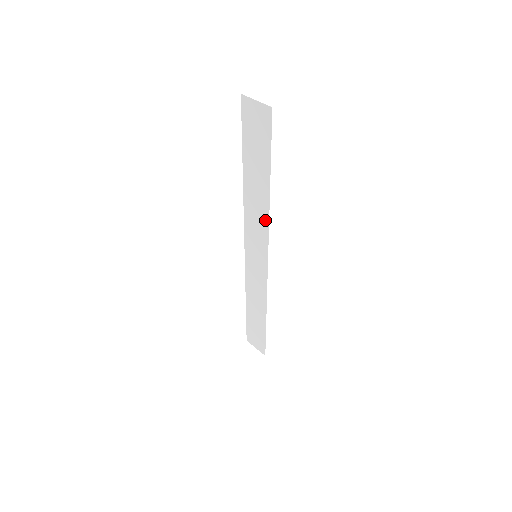
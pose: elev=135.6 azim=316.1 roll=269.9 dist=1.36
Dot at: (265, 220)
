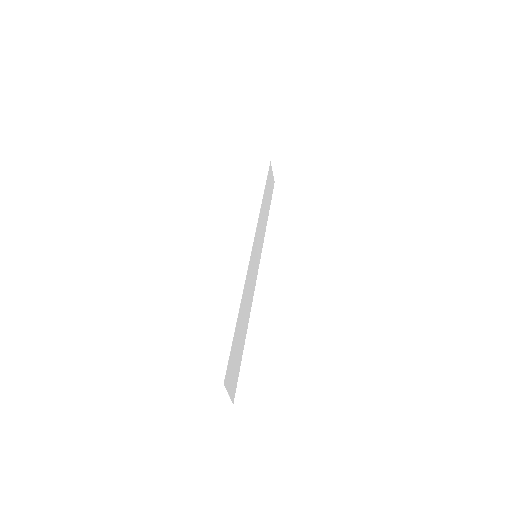
Dot at: (260, 216)
